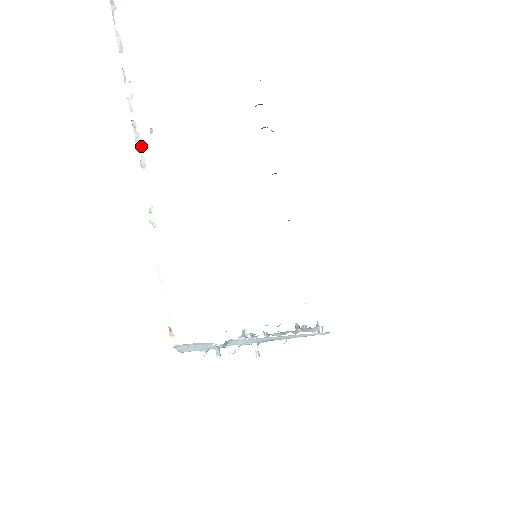
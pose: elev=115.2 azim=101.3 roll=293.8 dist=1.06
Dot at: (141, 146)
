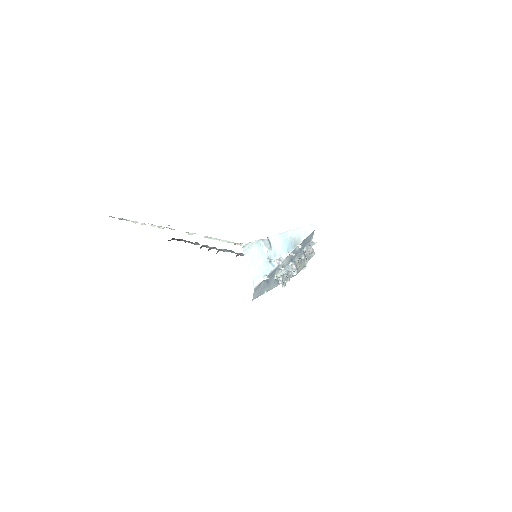
Dot at: occluded
